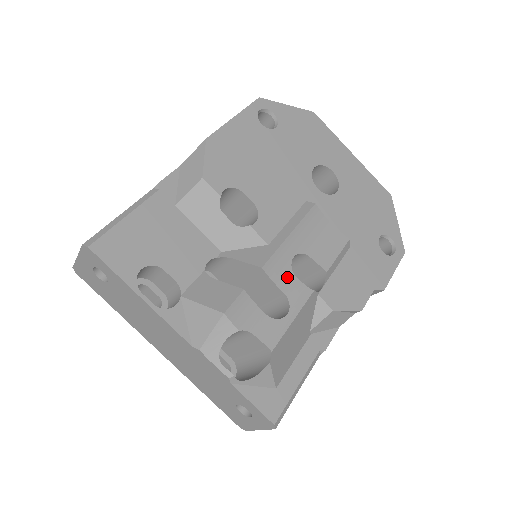
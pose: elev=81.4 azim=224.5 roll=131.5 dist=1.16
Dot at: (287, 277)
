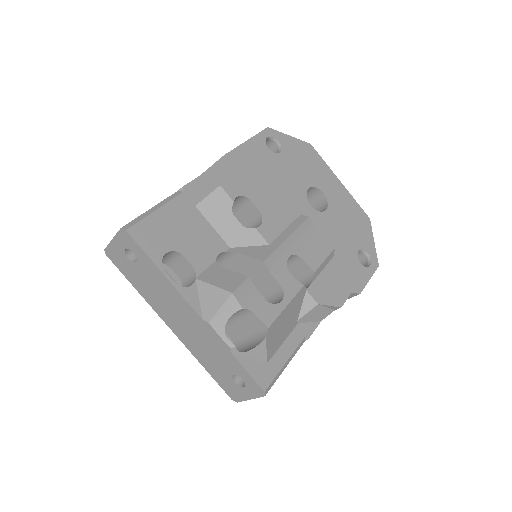
Dot at: (283, 272)
